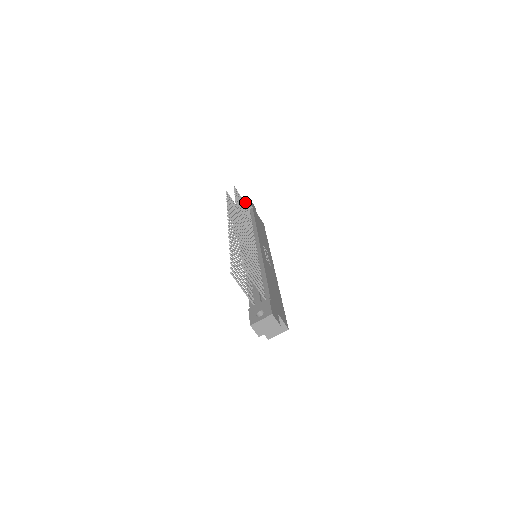
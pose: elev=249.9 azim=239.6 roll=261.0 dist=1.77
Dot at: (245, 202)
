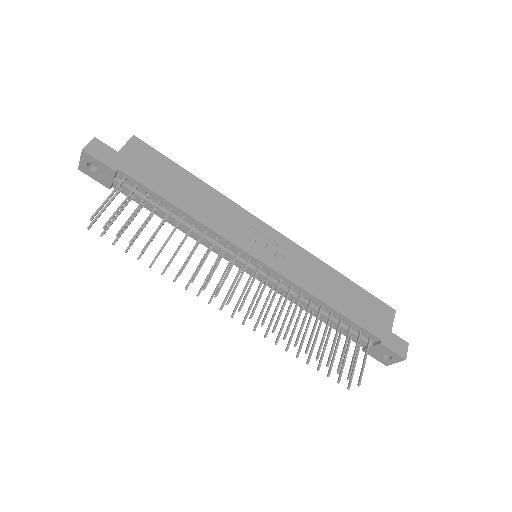
Dot at: (80, 159)
